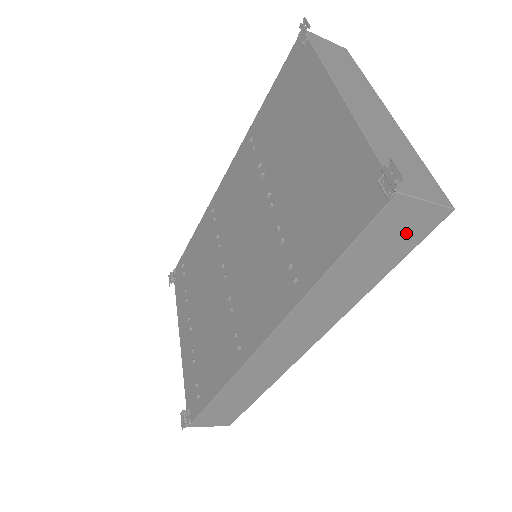
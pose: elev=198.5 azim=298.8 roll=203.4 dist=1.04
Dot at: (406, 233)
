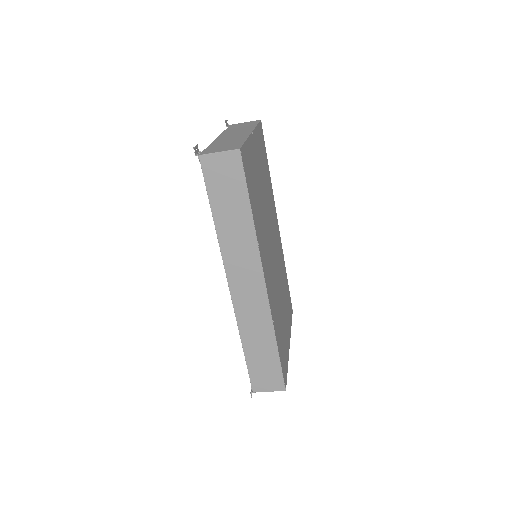
Dot at: (230, 174)
